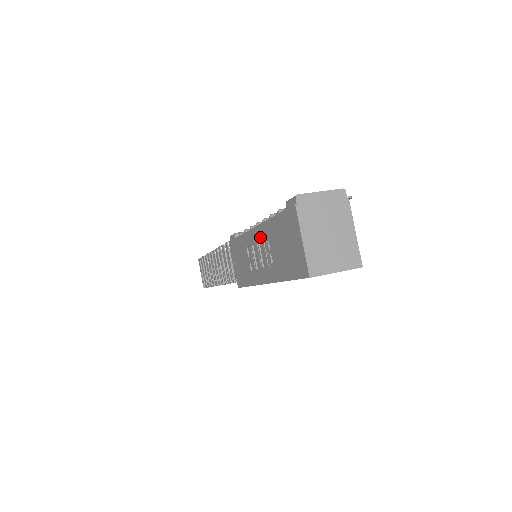
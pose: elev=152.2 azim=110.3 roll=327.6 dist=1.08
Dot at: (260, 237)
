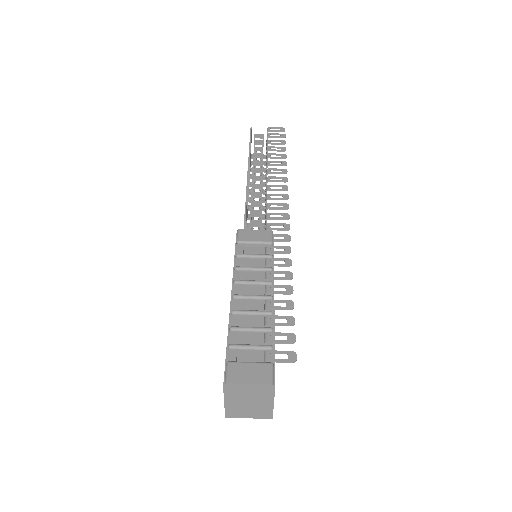
Dot at: occluded
